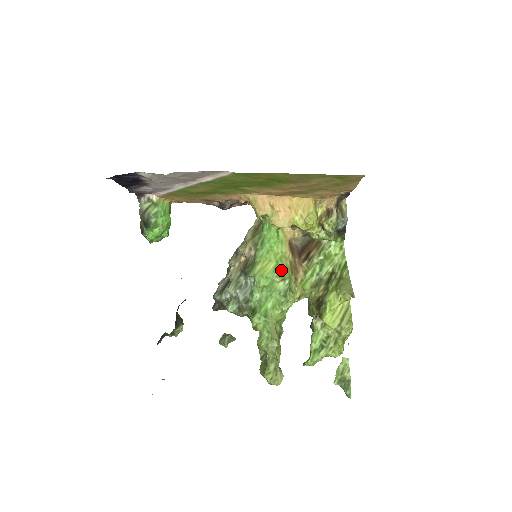
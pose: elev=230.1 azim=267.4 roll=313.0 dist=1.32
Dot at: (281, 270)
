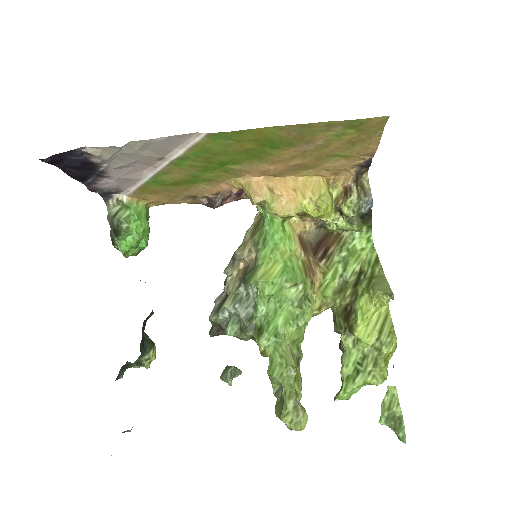
Dot at: (291, 272)
